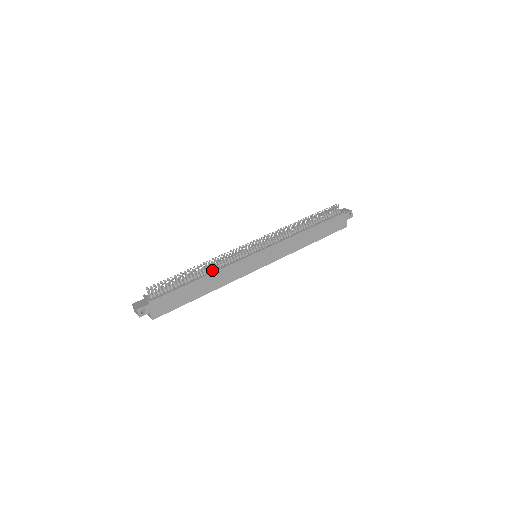
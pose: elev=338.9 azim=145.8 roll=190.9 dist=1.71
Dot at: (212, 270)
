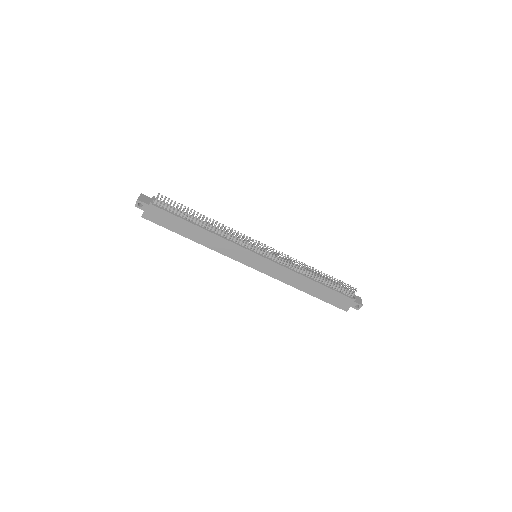
Dot at: (214, 231)
